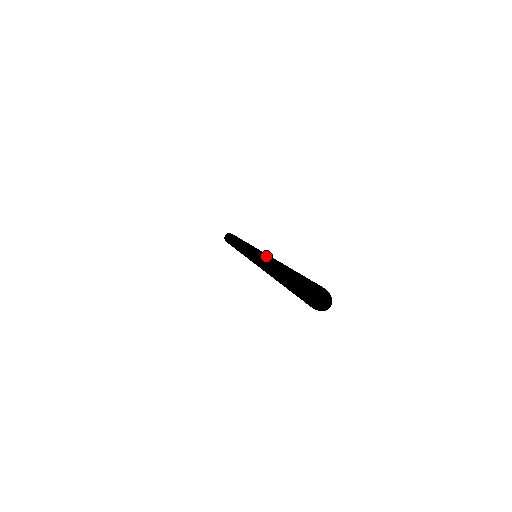
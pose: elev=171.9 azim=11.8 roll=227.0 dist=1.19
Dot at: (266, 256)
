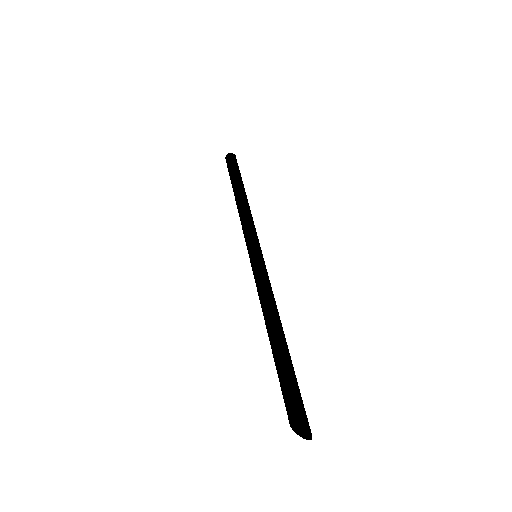
Dot at: (261, 292)
